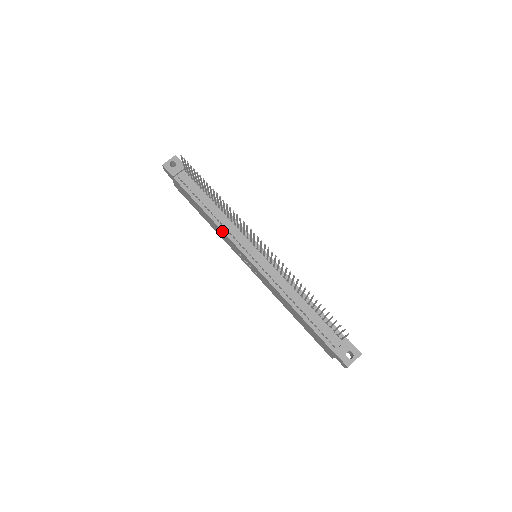
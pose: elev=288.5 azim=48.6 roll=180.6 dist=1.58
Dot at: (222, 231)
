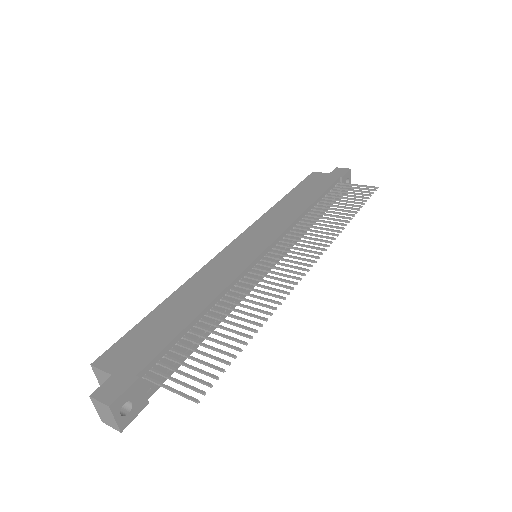
Dot at: occluded
